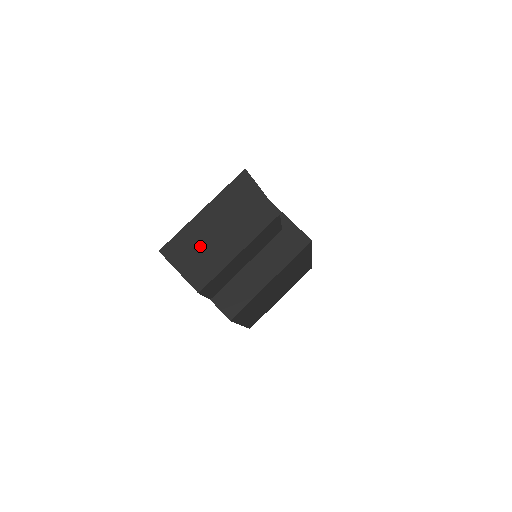
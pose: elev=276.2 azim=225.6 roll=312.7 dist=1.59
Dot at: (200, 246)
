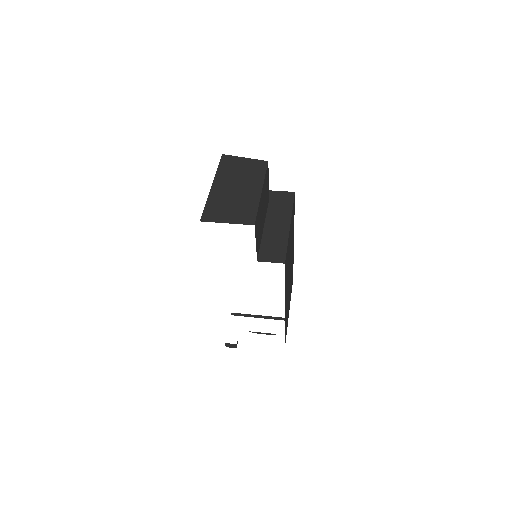
Dot at: (229, 202)
